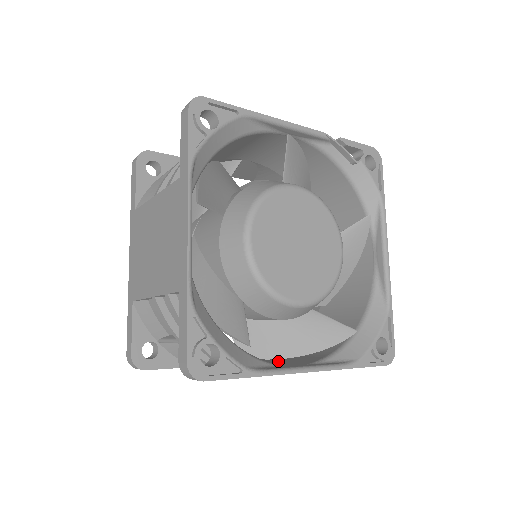
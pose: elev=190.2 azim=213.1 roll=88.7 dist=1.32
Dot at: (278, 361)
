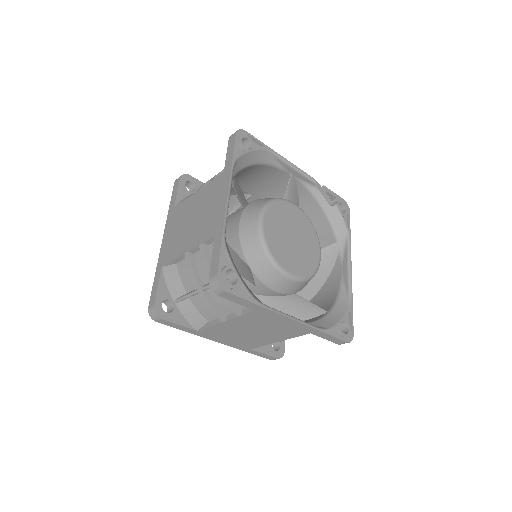
Dot at: occluded
